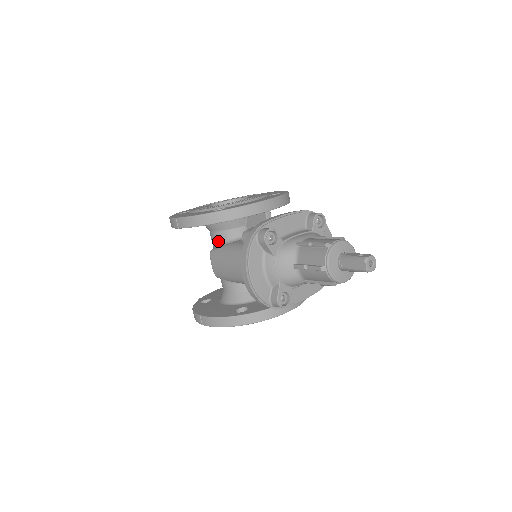
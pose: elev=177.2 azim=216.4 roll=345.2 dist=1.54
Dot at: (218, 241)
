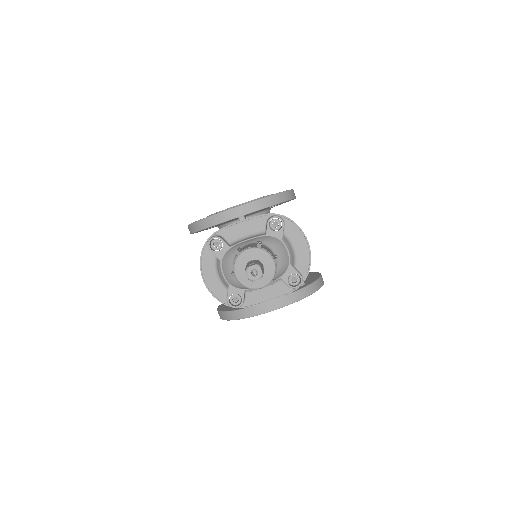
Dot at: occluded
